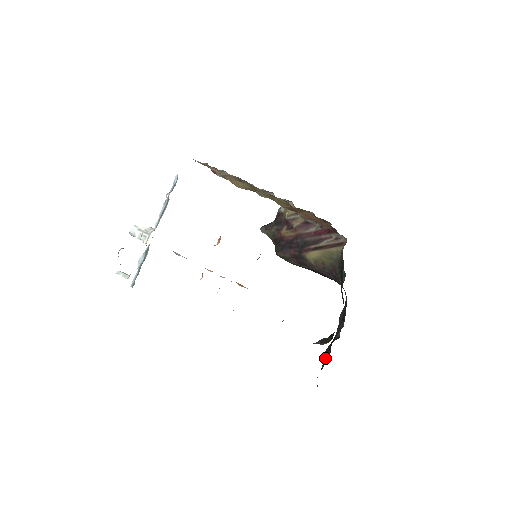
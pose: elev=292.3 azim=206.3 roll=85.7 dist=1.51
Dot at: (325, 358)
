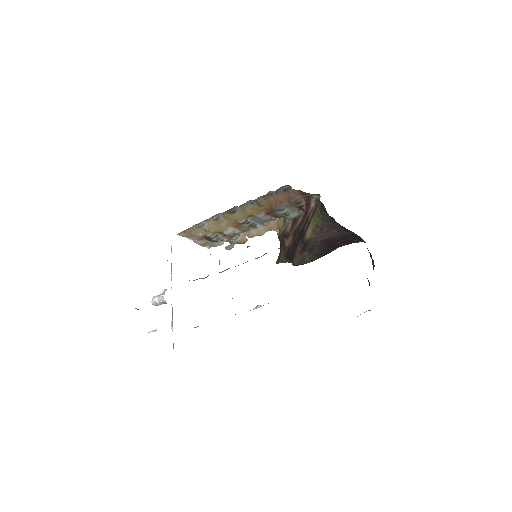
Dot at: occluded
